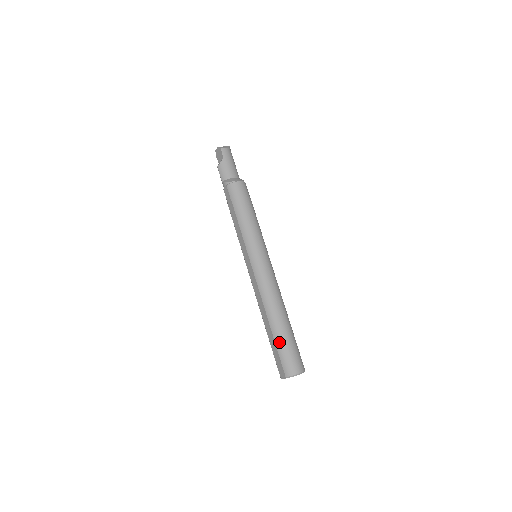
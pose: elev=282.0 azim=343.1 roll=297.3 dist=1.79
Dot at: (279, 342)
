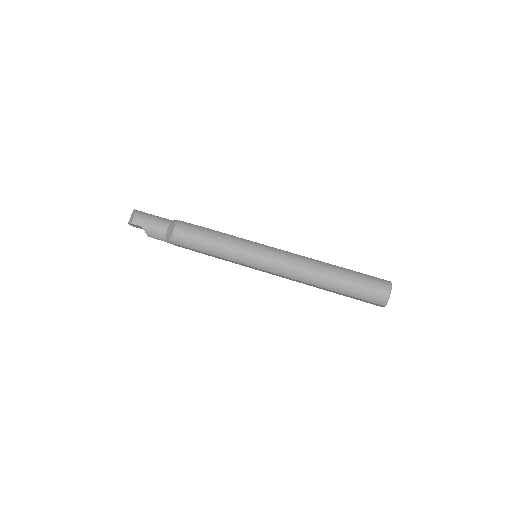
Dot at: (349, 293)
